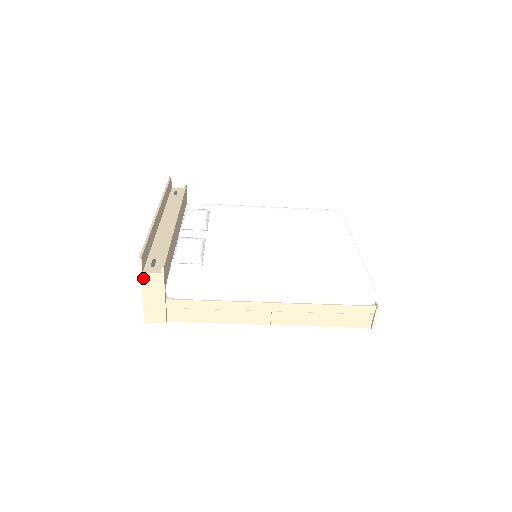
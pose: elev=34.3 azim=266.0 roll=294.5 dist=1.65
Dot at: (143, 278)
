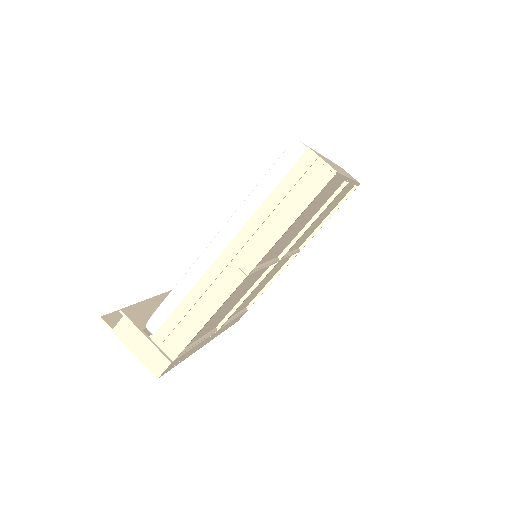
Dot at: (118, 334)
